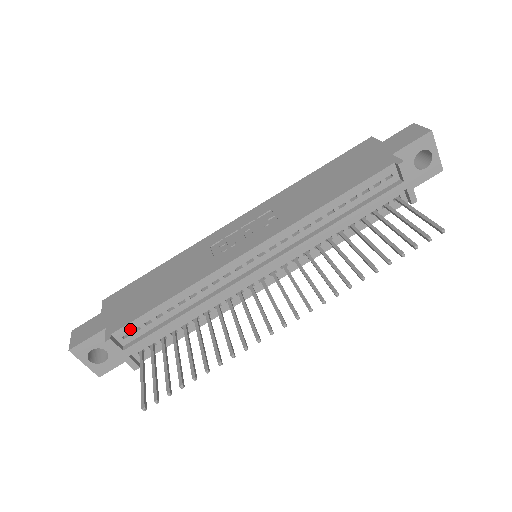
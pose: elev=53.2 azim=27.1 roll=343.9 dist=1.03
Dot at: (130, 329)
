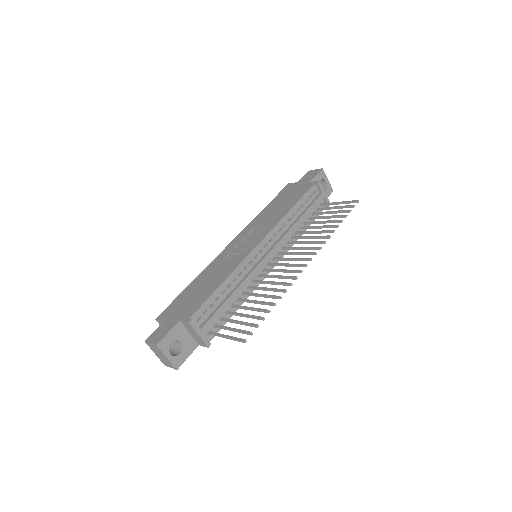
Dot at: (201, 312)
